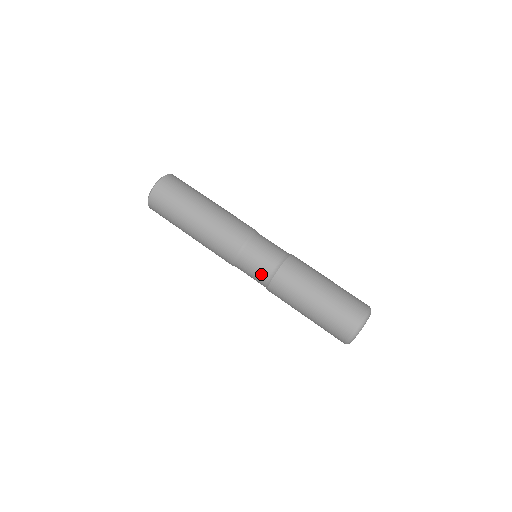
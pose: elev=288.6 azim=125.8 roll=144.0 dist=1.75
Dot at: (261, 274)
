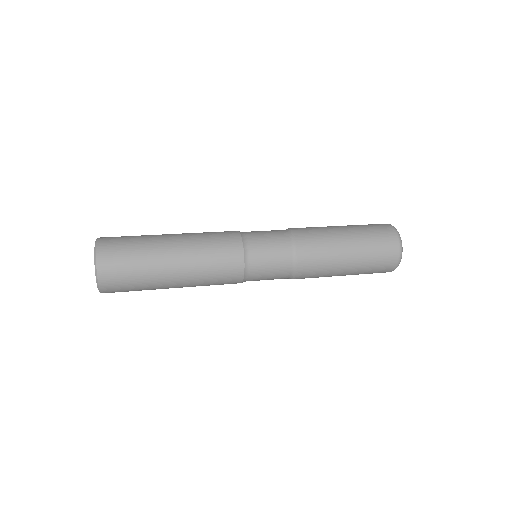
Dot at: (283, 257)
